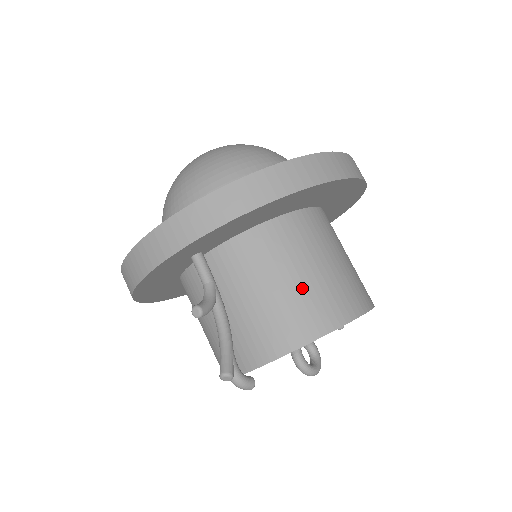
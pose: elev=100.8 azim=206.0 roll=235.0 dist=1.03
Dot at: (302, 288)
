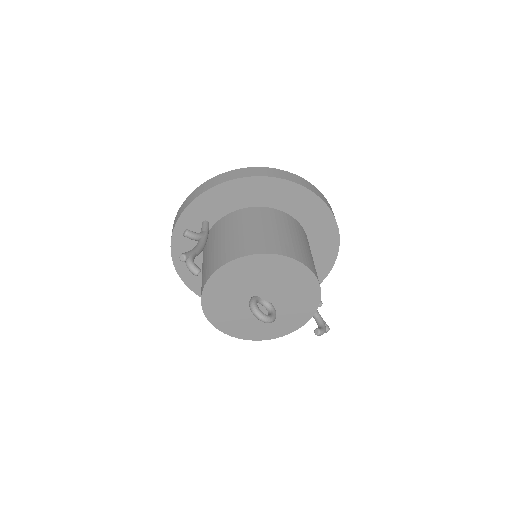
Dot at: (252, 234)
